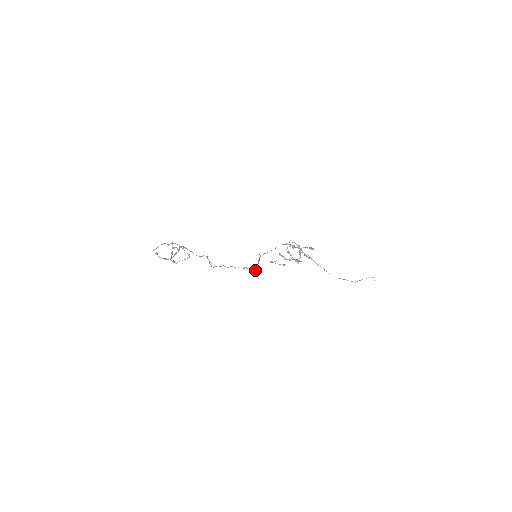
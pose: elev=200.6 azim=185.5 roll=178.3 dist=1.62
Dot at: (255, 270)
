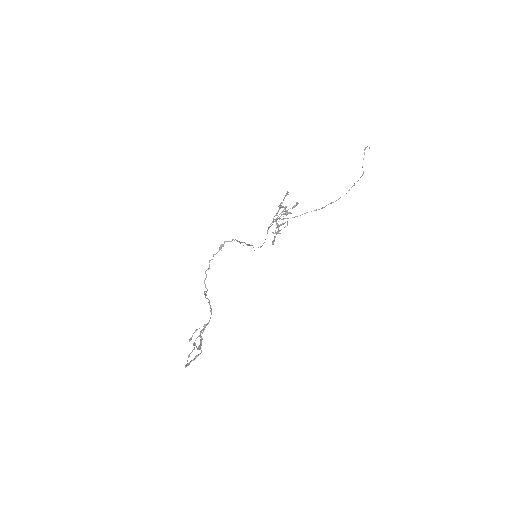
Dot at: (234, 240)
